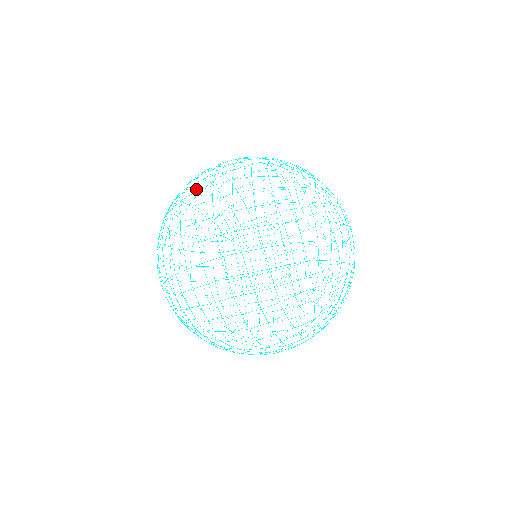
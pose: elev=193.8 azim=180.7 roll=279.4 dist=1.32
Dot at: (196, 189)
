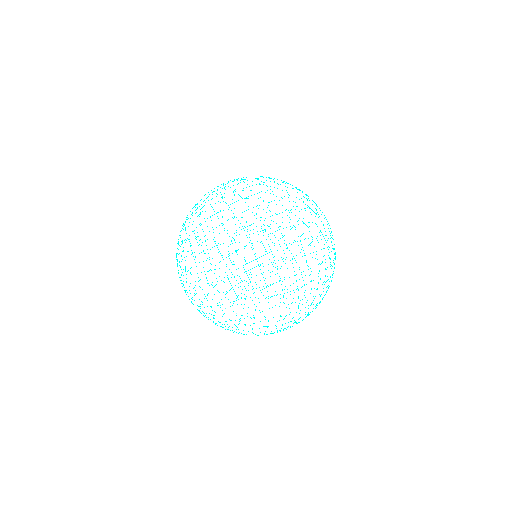
Dot at: (178, 249)
